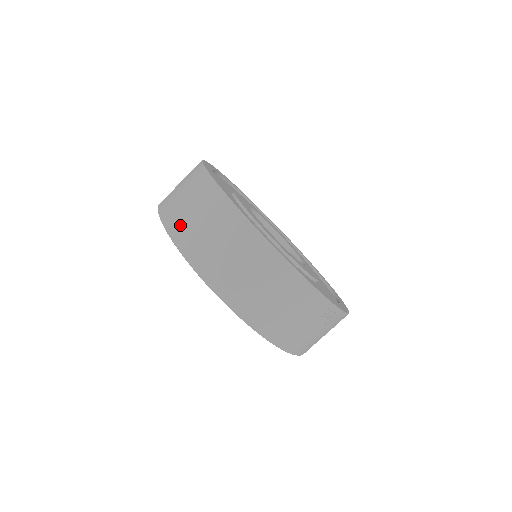
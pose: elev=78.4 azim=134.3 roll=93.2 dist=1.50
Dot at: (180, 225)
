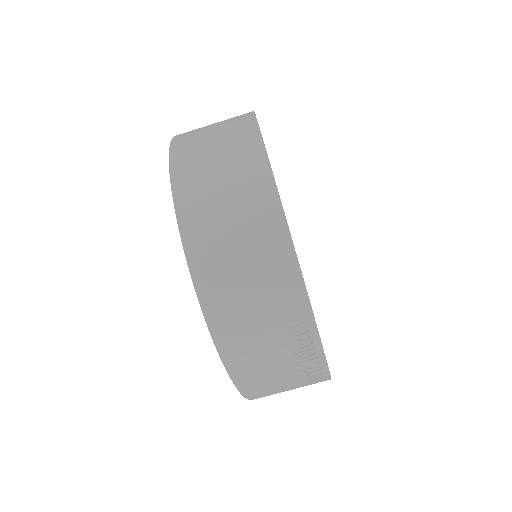
Dot at: (189, 138)
